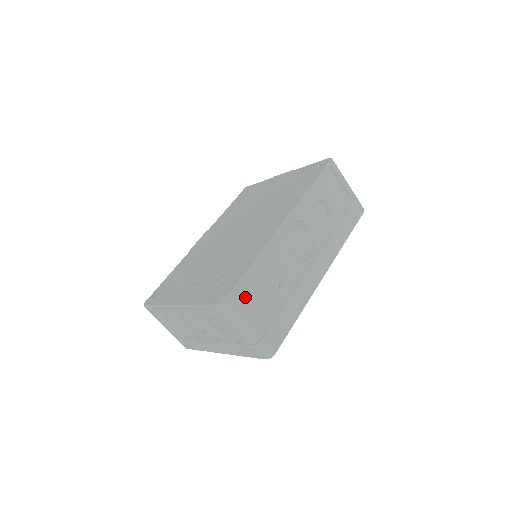
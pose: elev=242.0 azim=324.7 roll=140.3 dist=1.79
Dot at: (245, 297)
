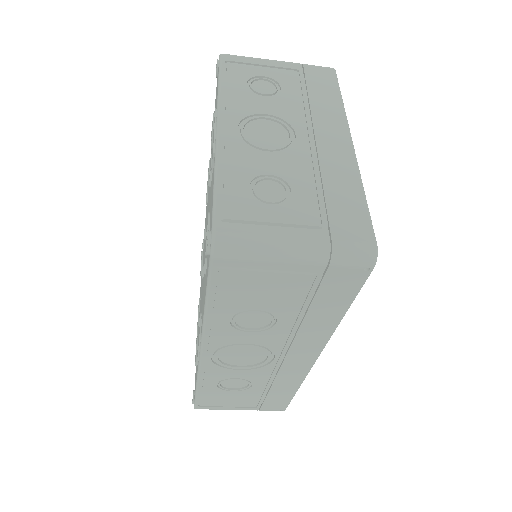
Dot at: (212, 403)
